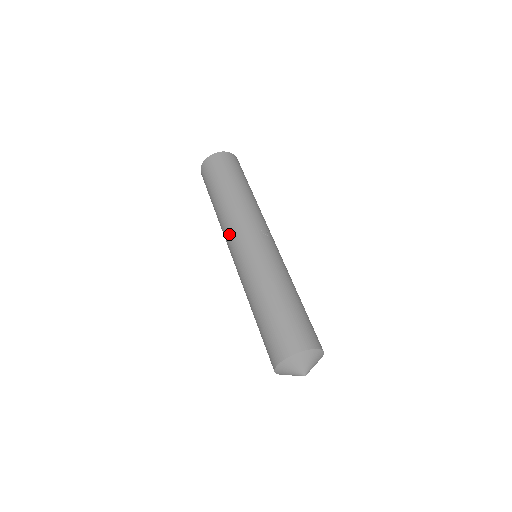
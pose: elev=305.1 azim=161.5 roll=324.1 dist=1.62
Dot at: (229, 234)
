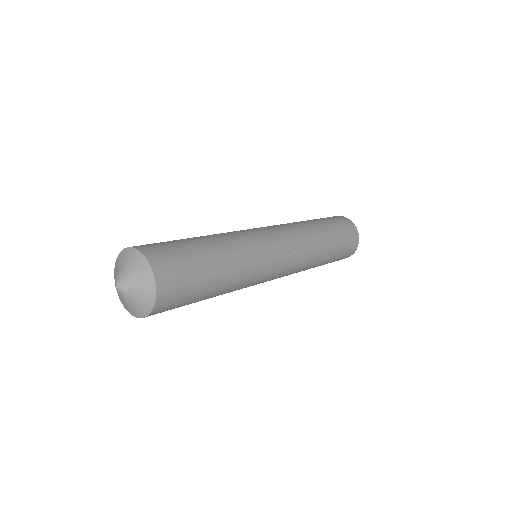
Dot at: (275, 225)
